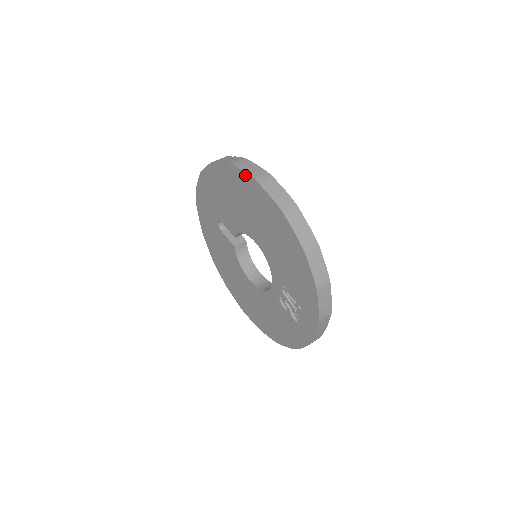
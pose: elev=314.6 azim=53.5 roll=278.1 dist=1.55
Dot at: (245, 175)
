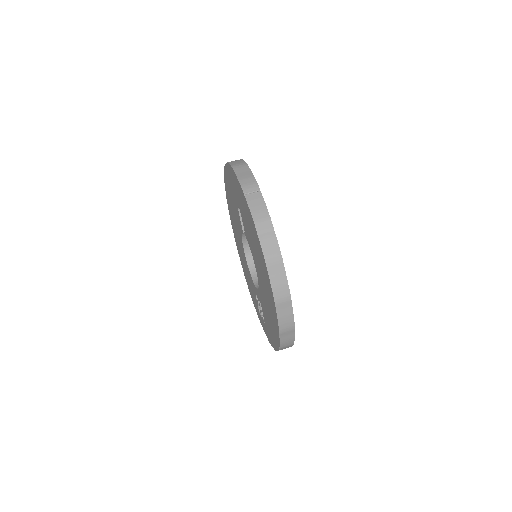
Dot at: (269, 282)
